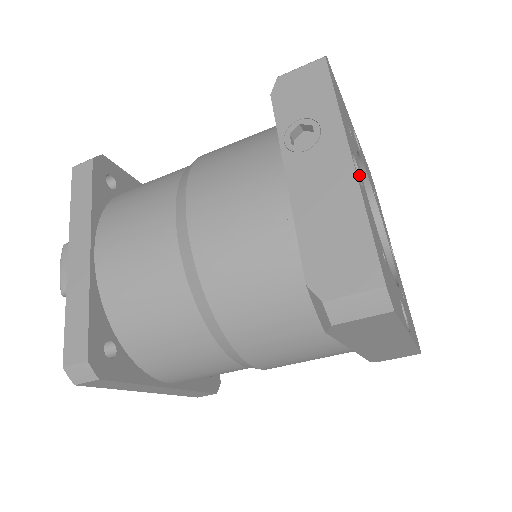
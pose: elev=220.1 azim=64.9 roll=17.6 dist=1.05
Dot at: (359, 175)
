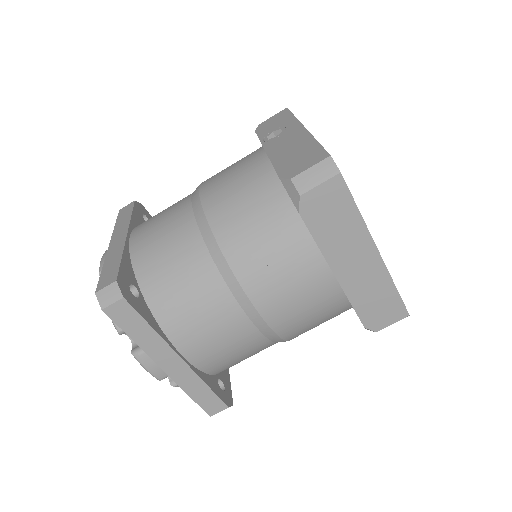
Dot at: occluded
